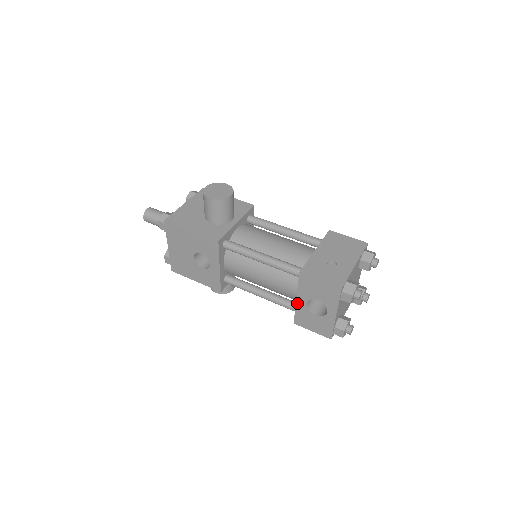
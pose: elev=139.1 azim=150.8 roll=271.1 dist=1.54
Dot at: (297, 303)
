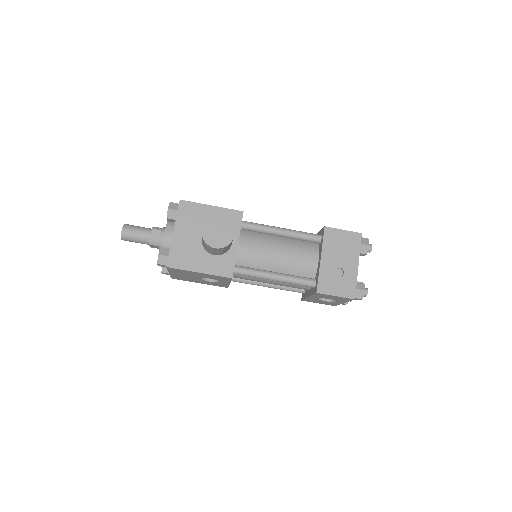
Dot at: occluded
